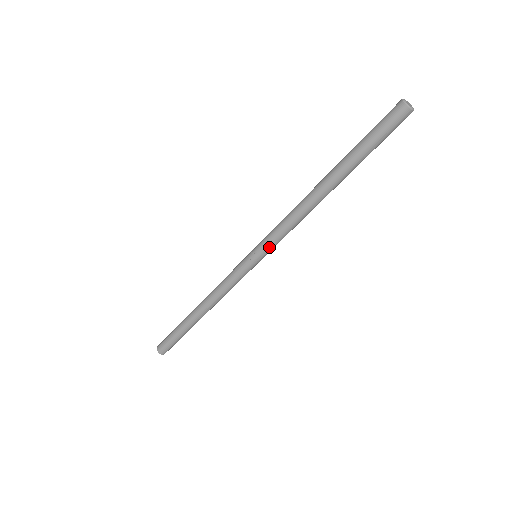
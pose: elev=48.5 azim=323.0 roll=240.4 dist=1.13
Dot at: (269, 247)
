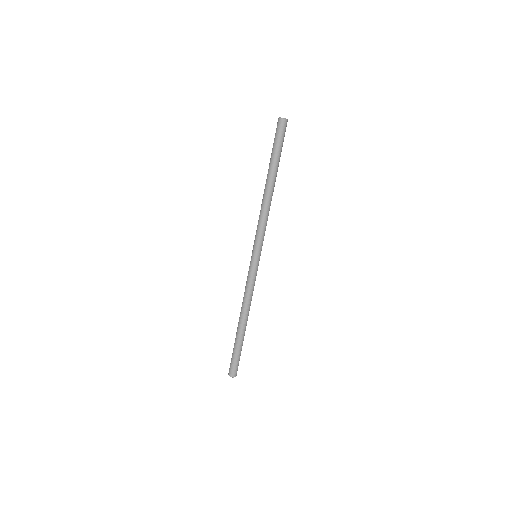
Dot at: (258, 243)
